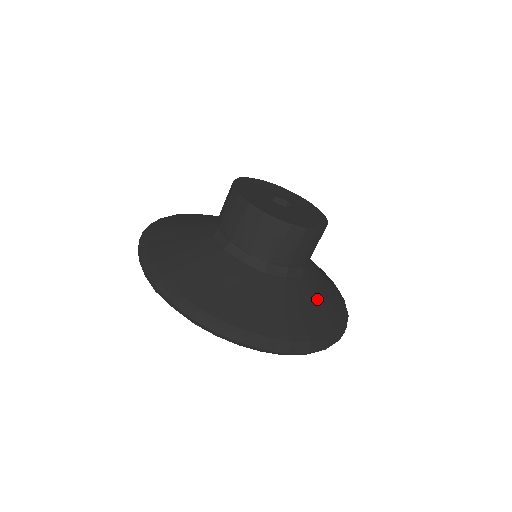
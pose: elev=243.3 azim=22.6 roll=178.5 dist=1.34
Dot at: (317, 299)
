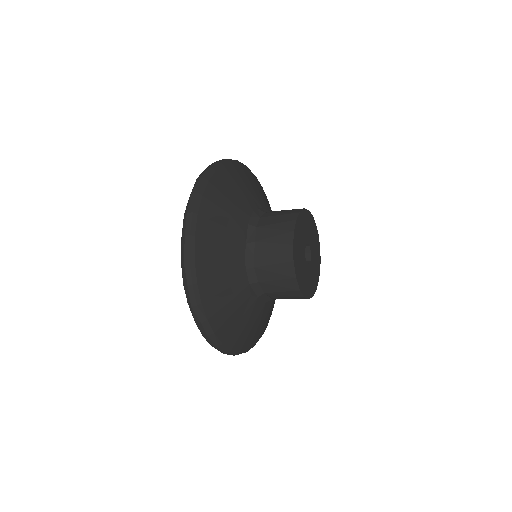
Dot at: occluded
